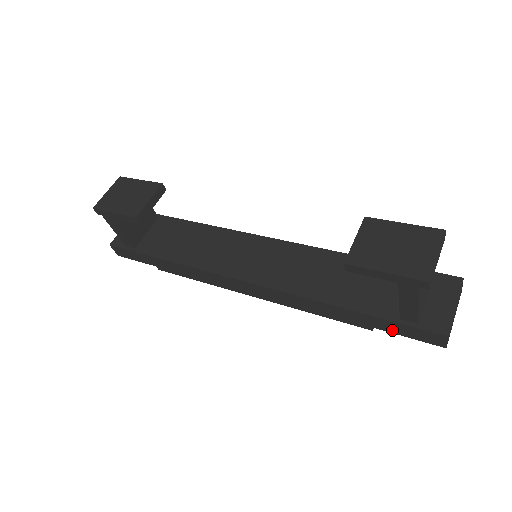
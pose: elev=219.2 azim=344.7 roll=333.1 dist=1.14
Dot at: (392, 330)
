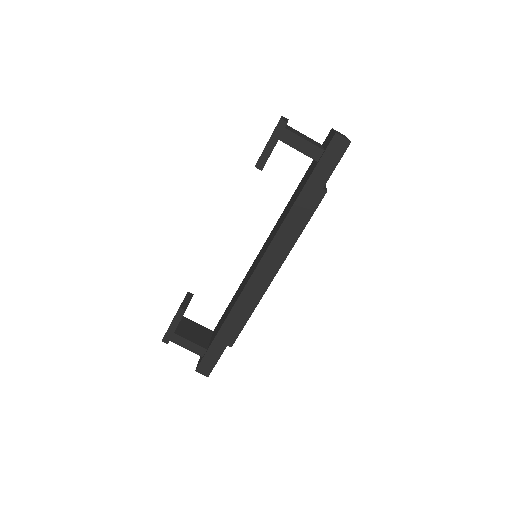
Dot at: (327, 173)
